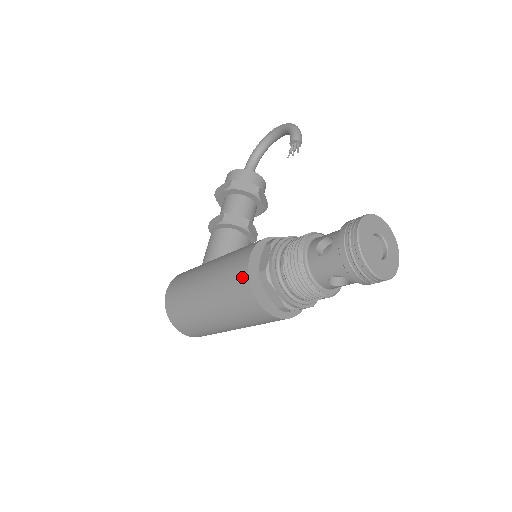
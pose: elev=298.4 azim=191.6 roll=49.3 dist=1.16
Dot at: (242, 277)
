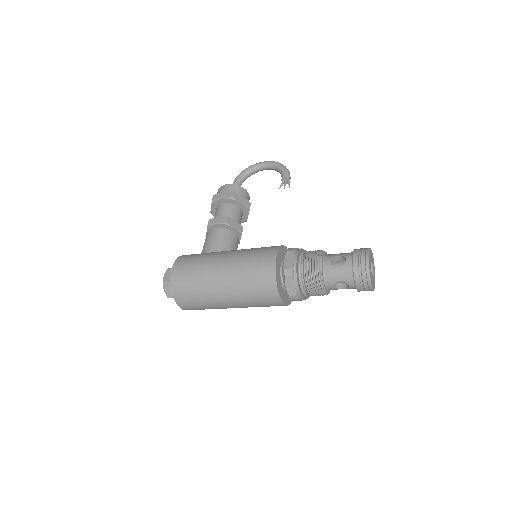
Dot at: (269, 270)
